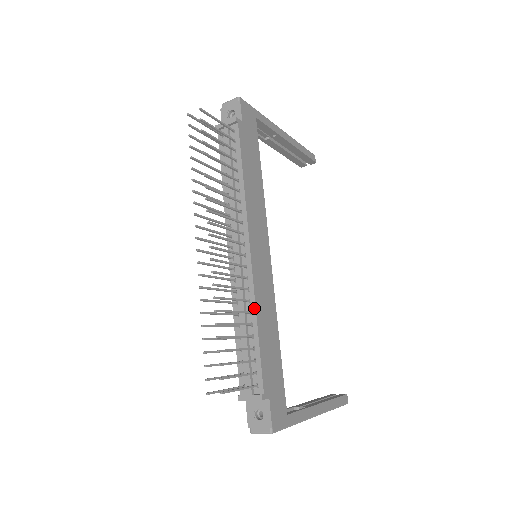
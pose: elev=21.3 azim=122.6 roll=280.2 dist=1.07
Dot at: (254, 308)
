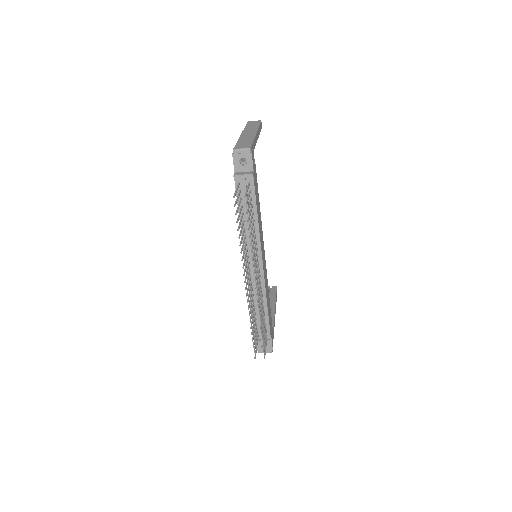
Dot at: (265, 298)
